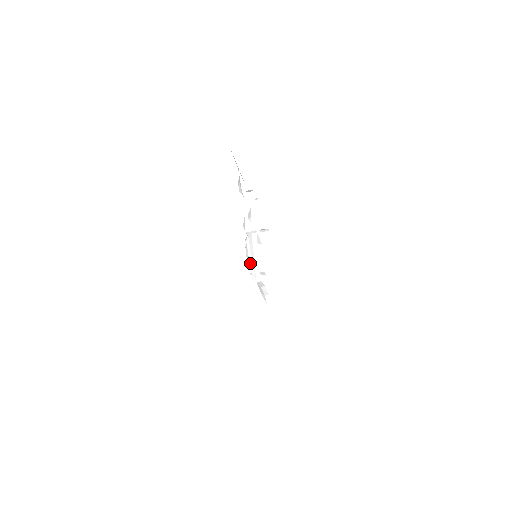
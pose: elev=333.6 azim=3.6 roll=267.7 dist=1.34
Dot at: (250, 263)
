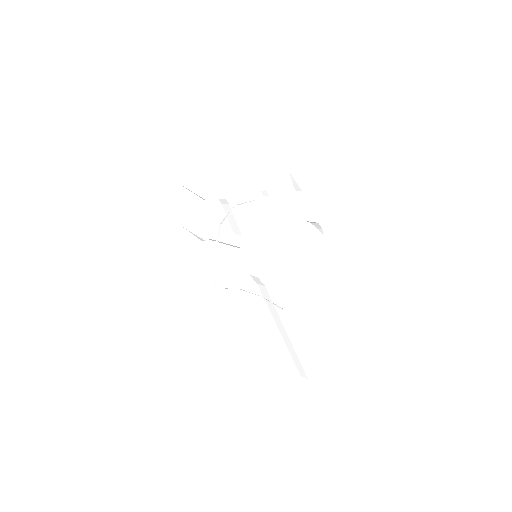
Dot at: occluded
